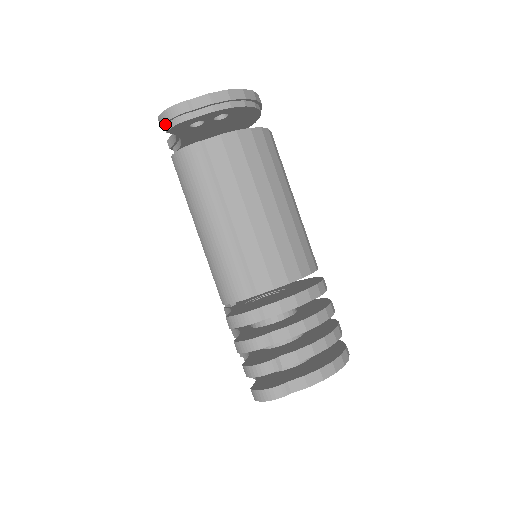
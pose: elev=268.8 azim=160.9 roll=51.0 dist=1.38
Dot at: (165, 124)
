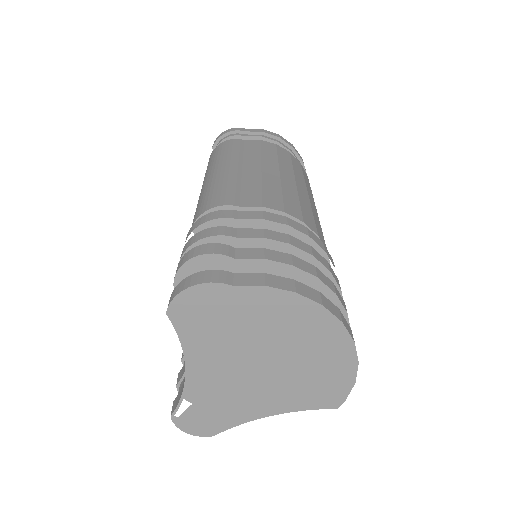
Dot at: (217, 143)
